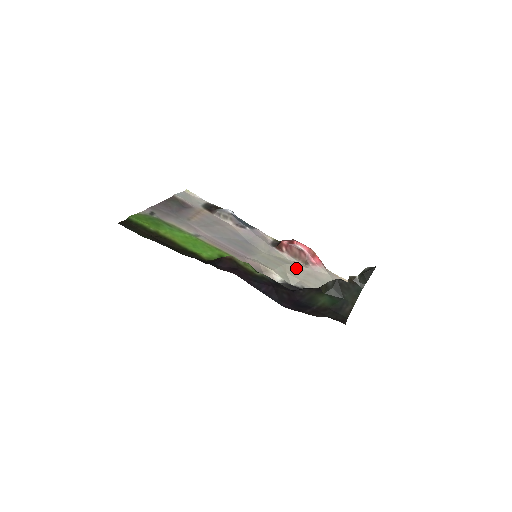
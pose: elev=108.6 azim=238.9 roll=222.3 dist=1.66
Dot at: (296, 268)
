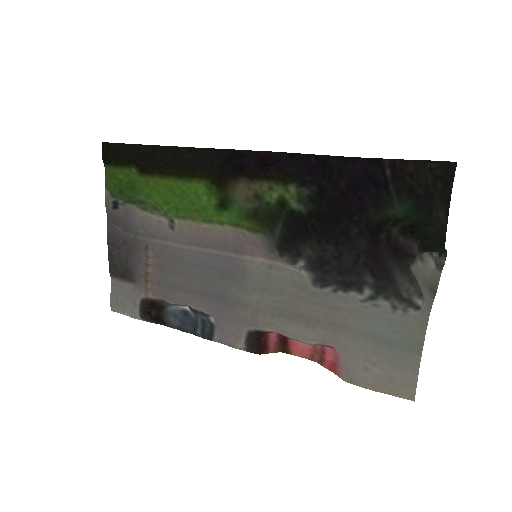
Dot at: (307, 317)
